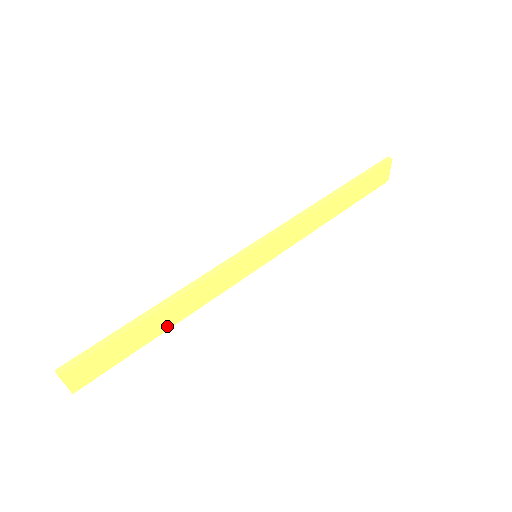
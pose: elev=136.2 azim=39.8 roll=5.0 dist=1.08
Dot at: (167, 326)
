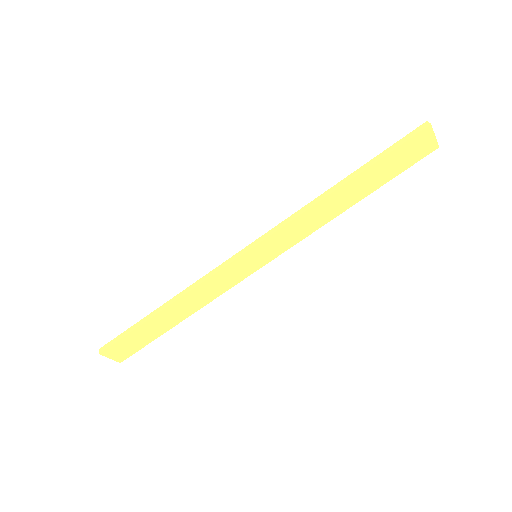
Dot at: (181, 318)
